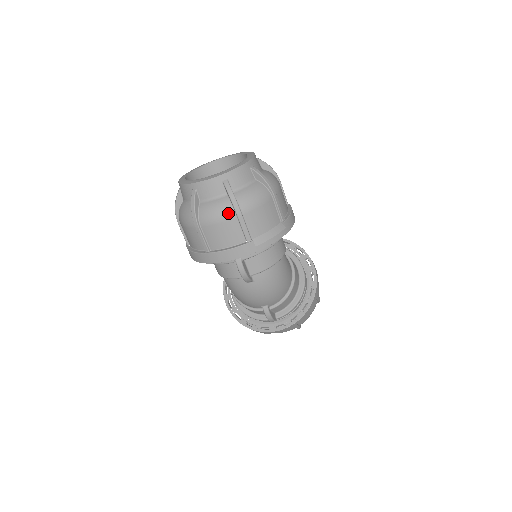
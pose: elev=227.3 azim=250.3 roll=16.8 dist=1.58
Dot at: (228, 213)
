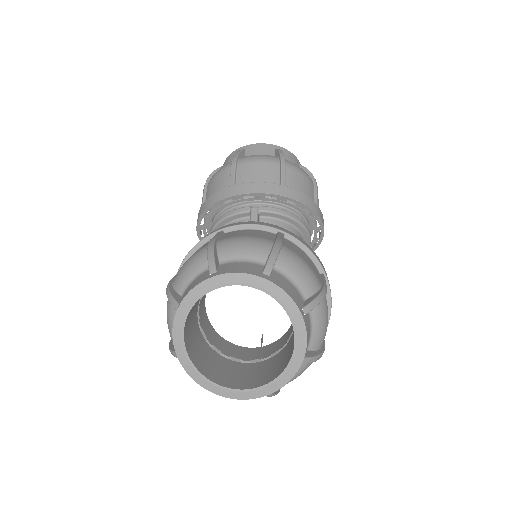
Dot at: occluded
